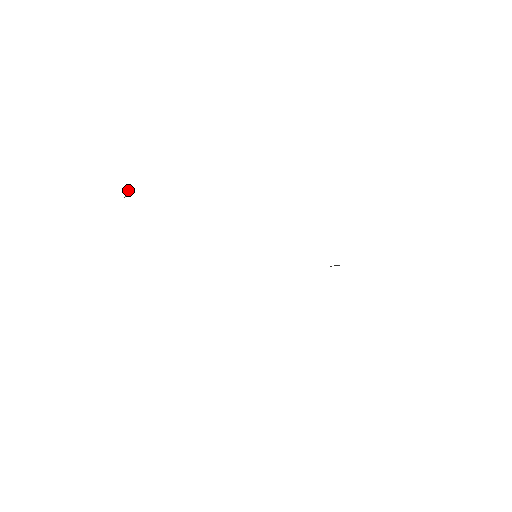
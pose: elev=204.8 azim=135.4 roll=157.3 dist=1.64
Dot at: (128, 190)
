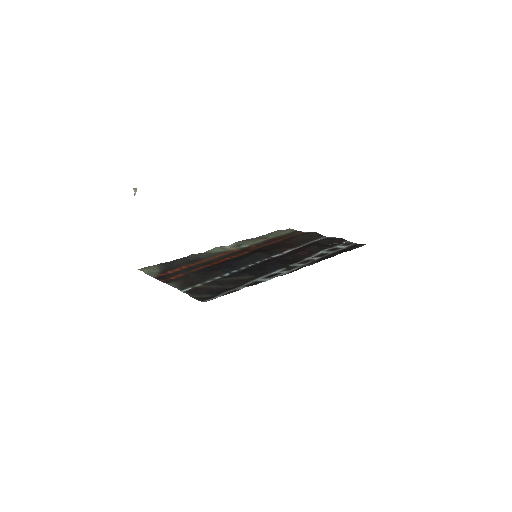
Dot at: (134, 194)
